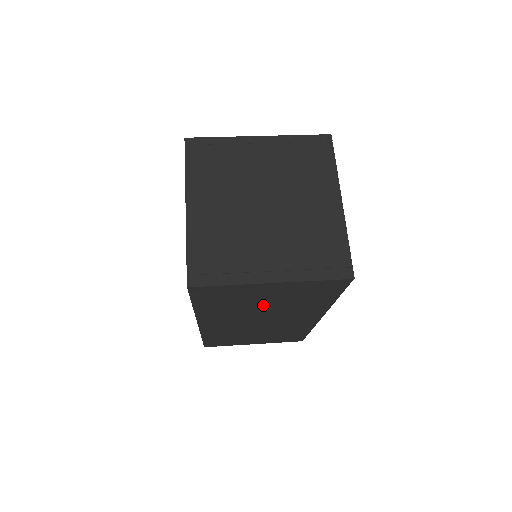
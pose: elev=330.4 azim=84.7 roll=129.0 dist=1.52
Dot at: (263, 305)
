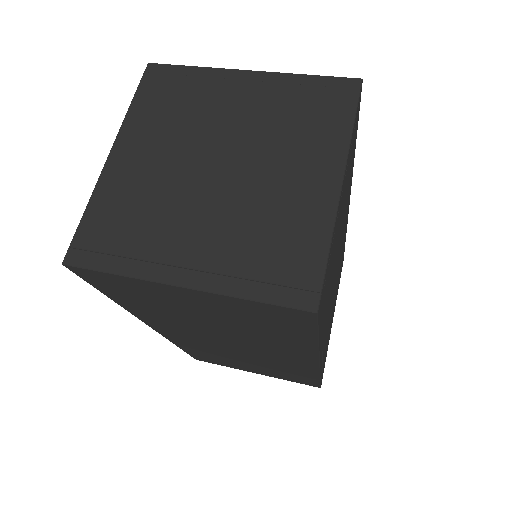
Dot at: (209, 322)
